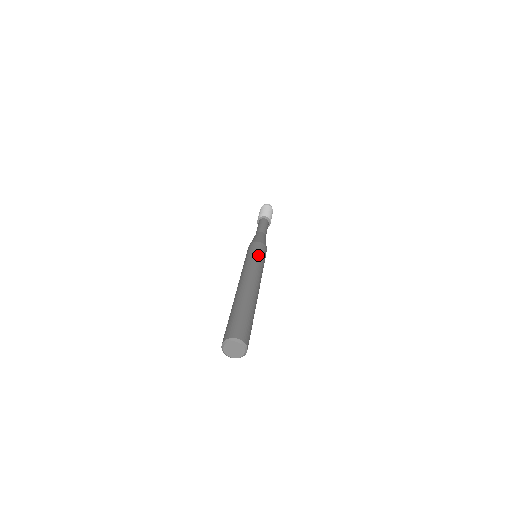
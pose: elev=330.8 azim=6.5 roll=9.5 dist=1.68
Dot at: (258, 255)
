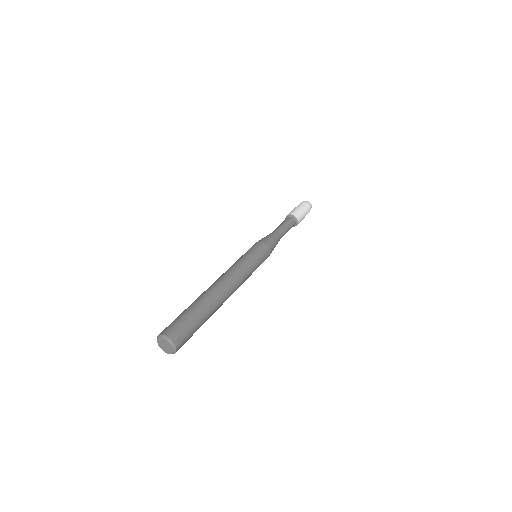
Dot at: (247, 255)
